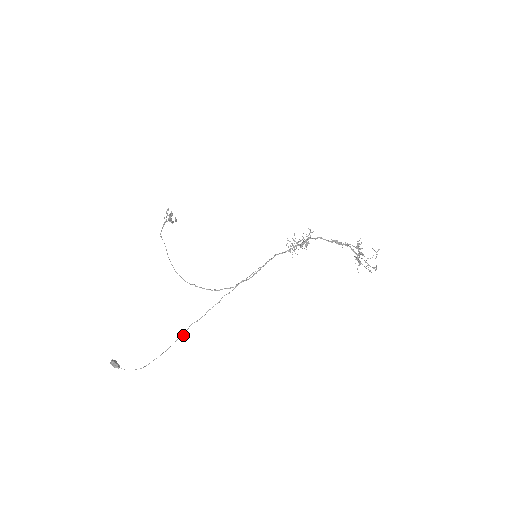
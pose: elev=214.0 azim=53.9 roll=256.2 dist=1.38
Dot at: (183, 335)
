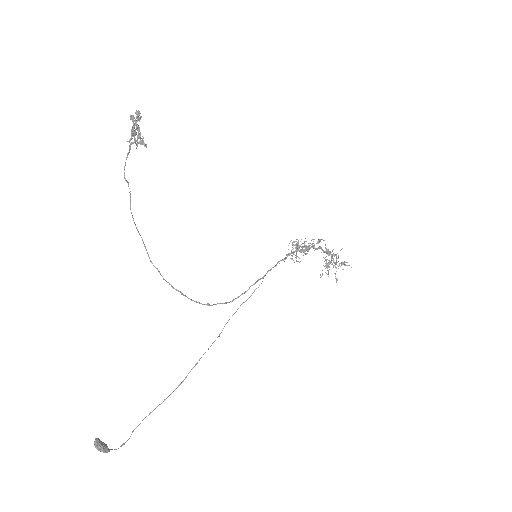
Dot at: occluded
